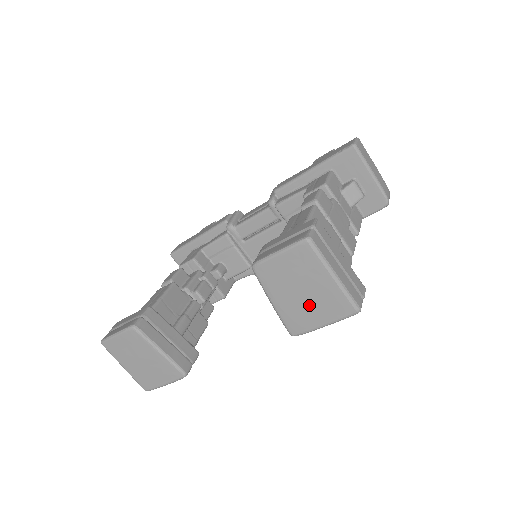
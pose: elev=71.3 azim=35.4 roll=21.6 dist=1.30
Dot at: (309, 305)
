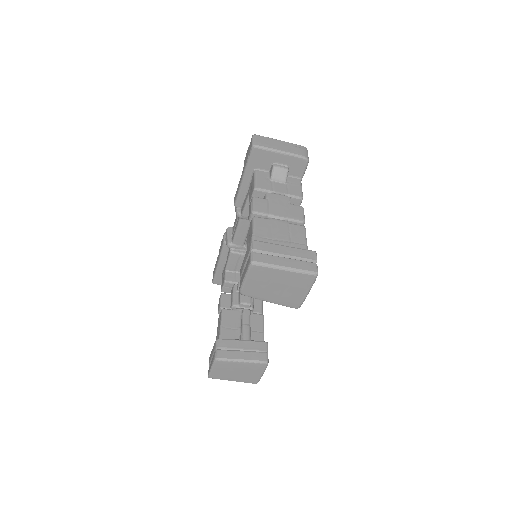
Dot at: (288, 290)
